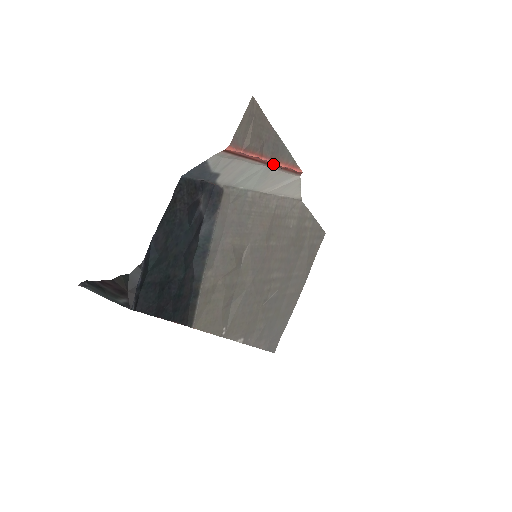
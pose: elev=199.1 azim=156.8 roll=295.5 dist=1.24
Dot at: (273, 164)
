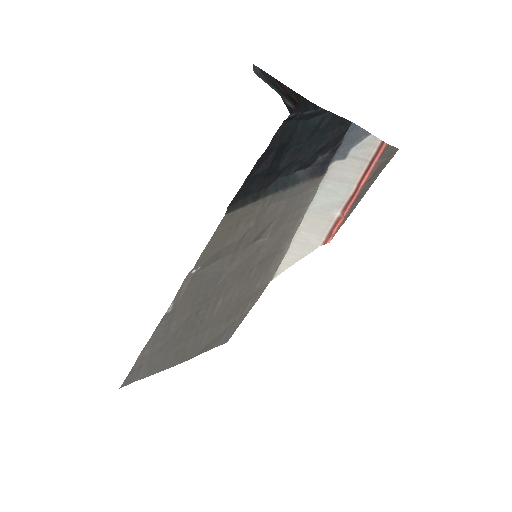
Dot at: (350, 203)
